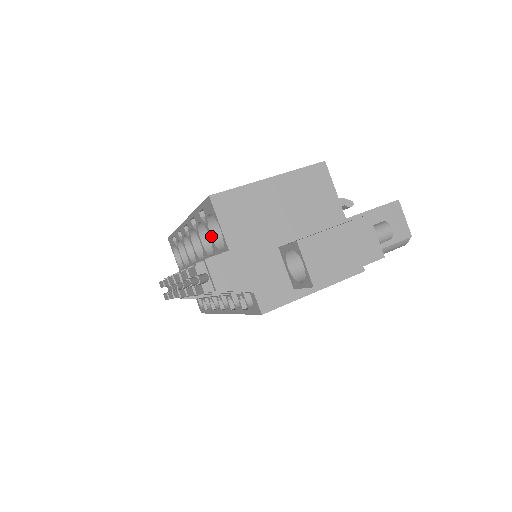
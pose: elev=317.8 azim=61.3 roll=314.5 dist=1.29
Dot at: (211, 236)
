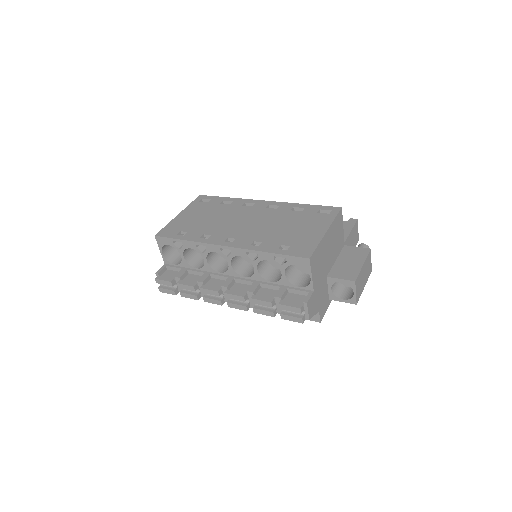
Dot at: (285, 274)
